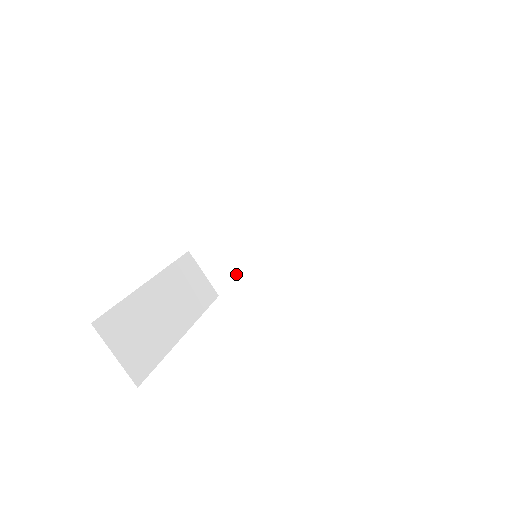
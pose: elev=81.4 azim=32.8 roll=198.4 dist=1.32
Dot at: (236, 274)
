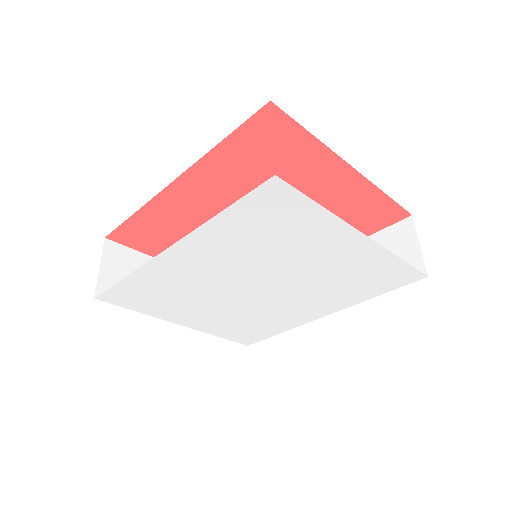
Dot at: occluded
